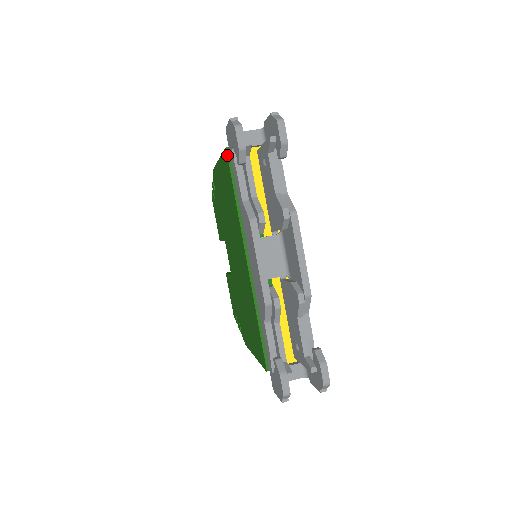
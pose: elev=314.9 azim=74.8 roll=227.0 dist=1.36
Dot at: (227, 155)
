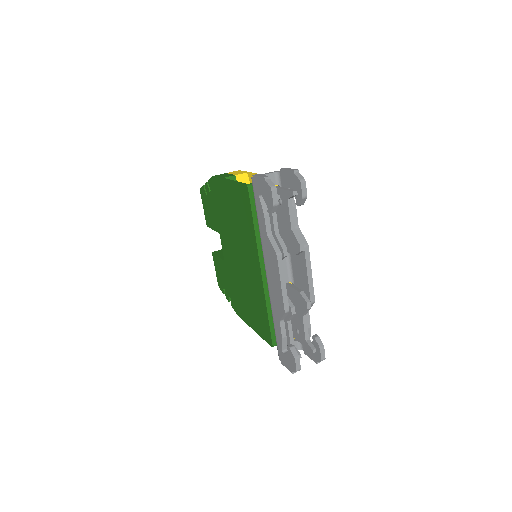
Dot at: (248, 192)
